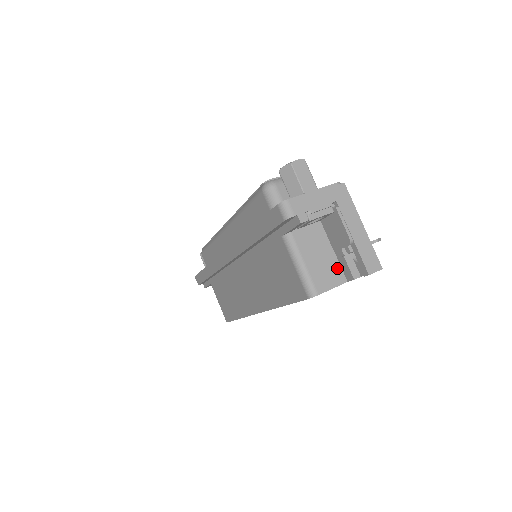
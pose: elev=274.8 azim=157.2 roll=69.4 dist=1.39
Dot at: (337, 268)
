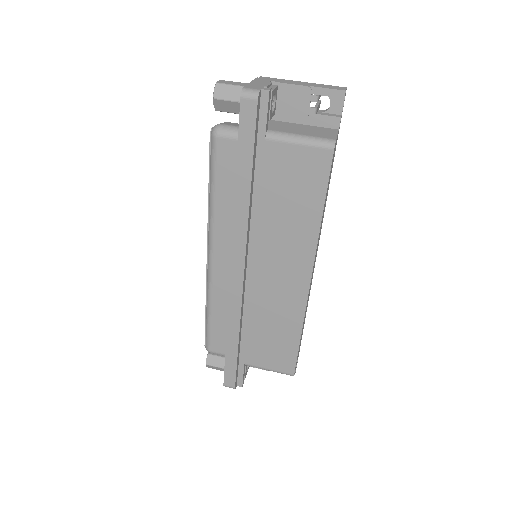
Dot at: (322, 129)
